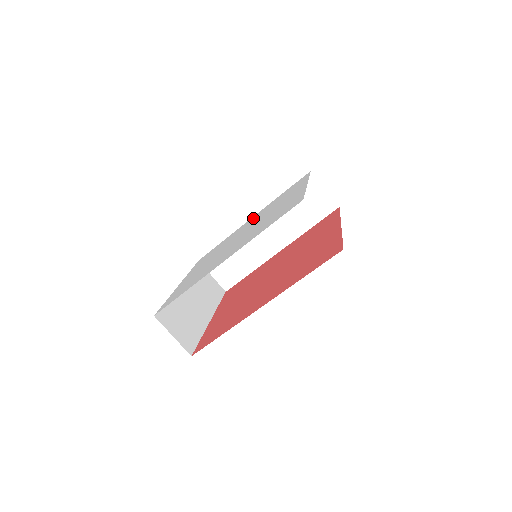
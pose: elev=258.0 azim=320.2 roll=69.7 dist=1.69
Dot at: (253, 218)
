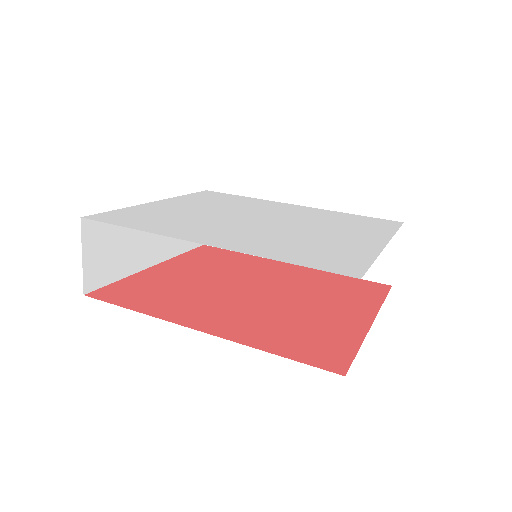
Dot at: (297, 208)
